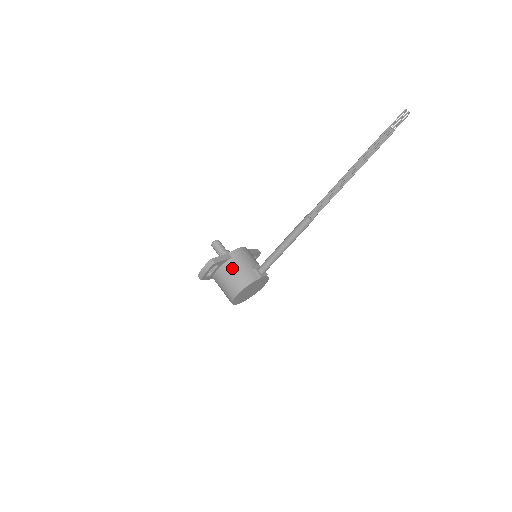
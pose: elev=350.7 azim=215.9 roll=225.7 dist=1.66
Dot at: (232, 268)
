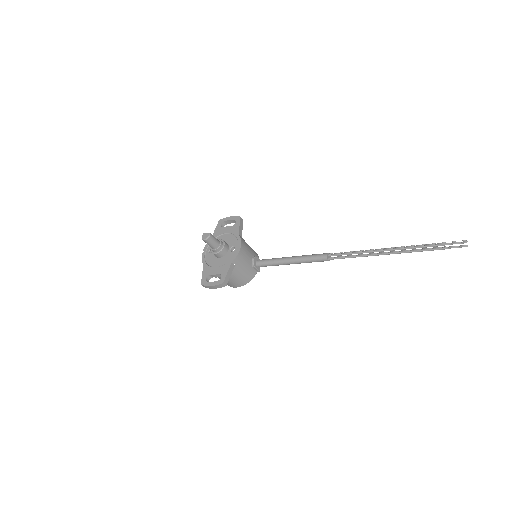
Dot at: (235, 273)
